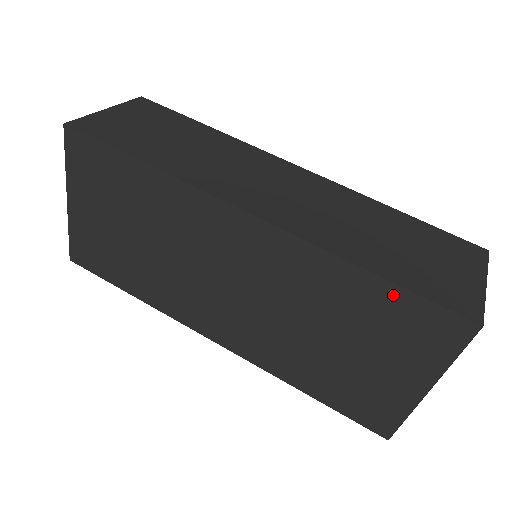
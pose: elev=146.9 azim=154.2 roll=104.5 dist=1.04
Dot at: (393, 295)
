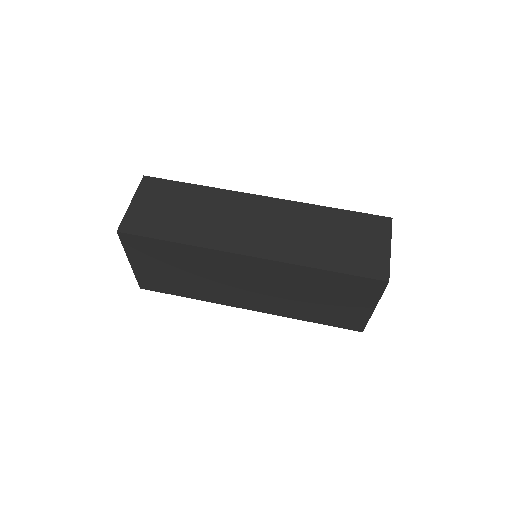
Dot at: (340, 277)
